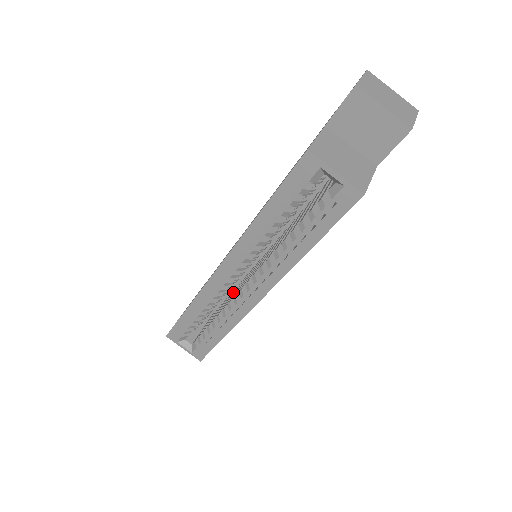
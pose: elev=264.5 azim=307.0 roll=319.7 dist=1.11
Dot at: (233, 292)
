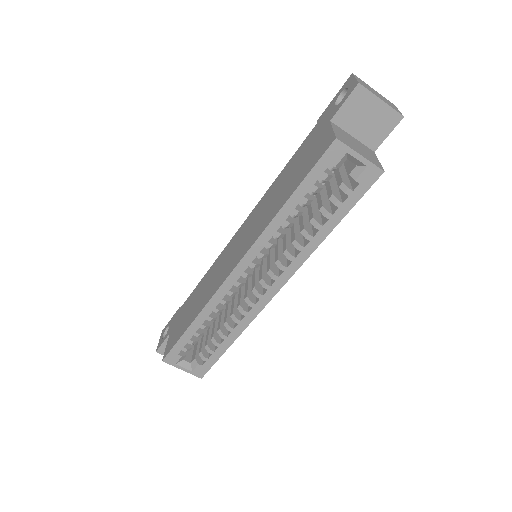
Dot at: occluded
